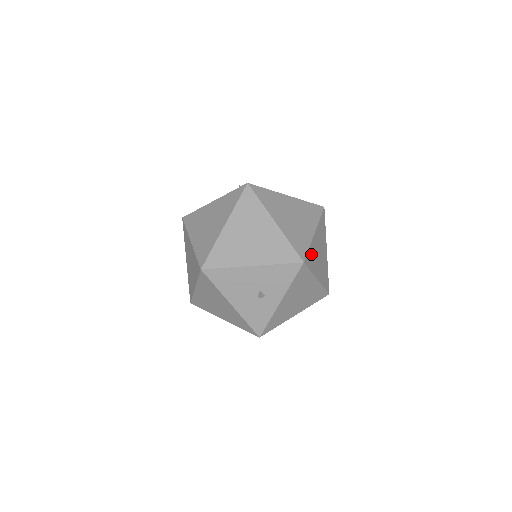
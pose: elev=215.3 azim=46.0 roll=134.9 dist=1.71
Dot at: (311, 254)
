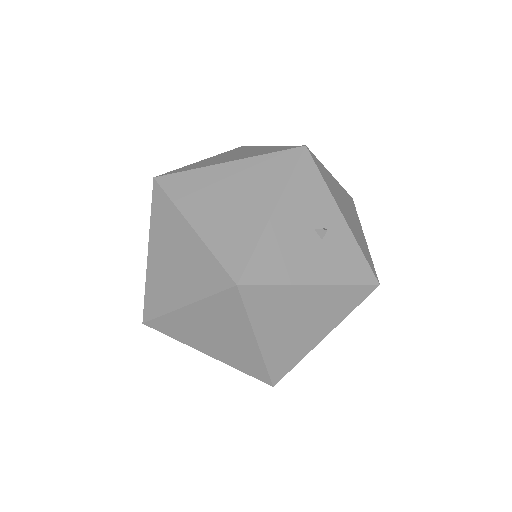
Dot at: occluded
